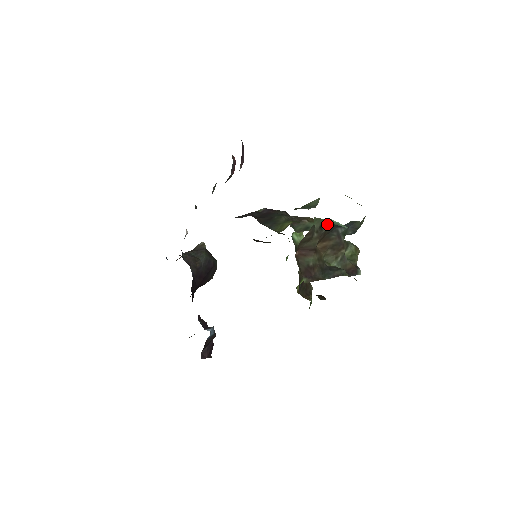
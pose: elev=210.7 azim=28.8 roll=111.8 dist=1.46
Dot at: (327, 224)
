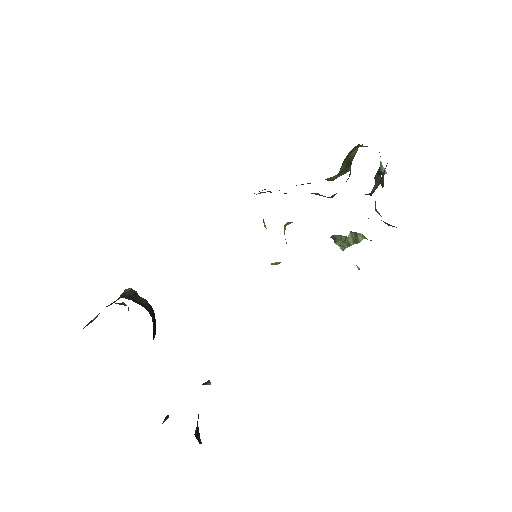
Dot at: (380, 164)
